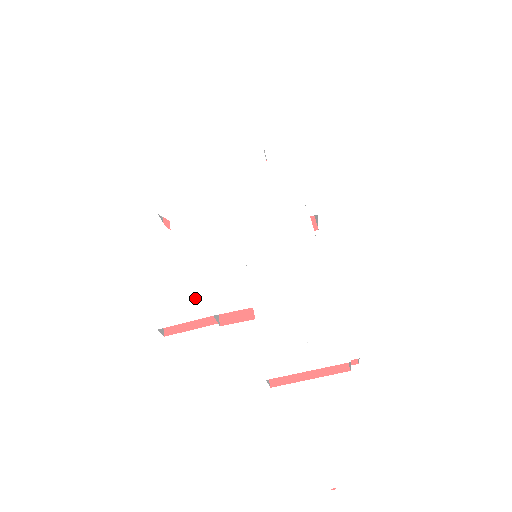
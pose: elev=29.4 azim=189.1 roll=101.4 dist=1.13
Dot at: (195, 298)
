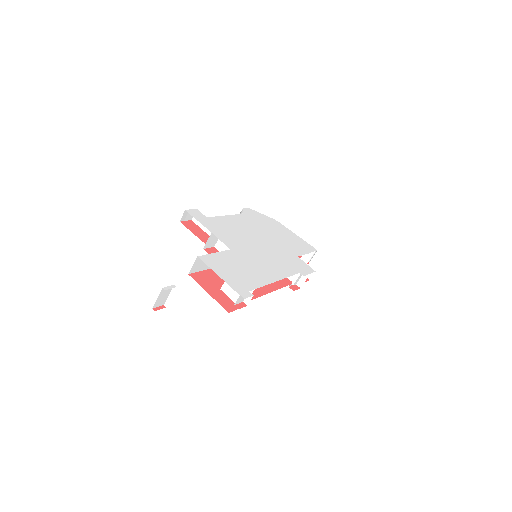
Dot at: (214, 225)
